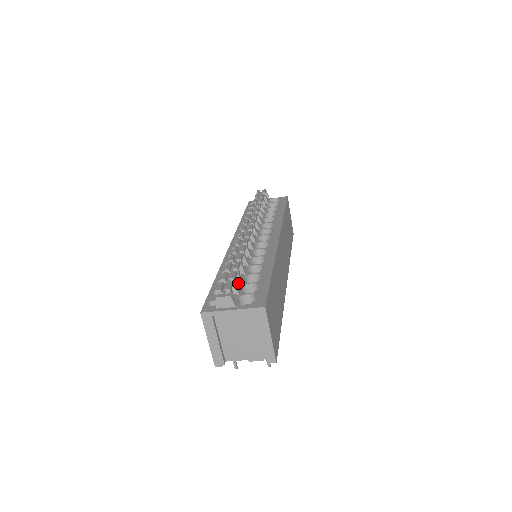
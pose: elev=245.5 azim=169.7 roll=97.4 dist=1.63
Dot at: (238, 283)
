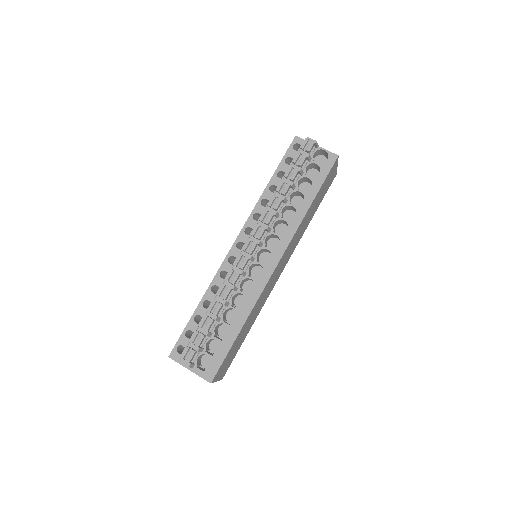
Dot at: occluded
